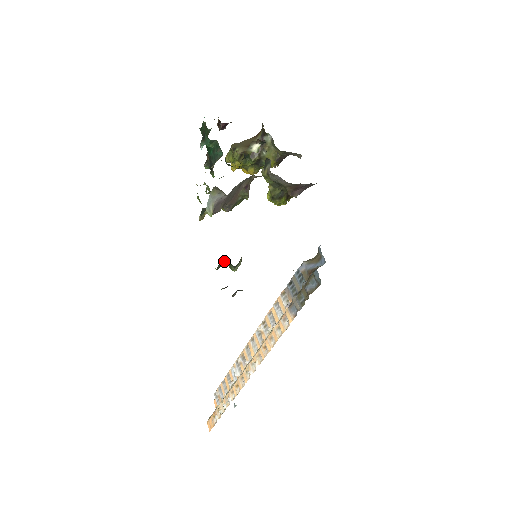
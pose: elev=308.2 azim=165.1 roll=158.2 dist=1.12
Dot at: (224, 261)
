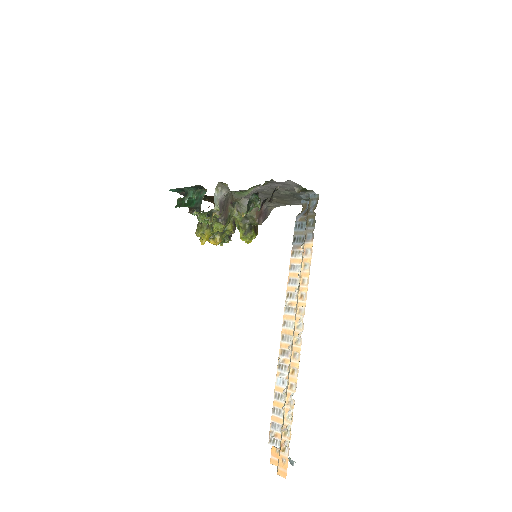
Dot at: (251, 196)
